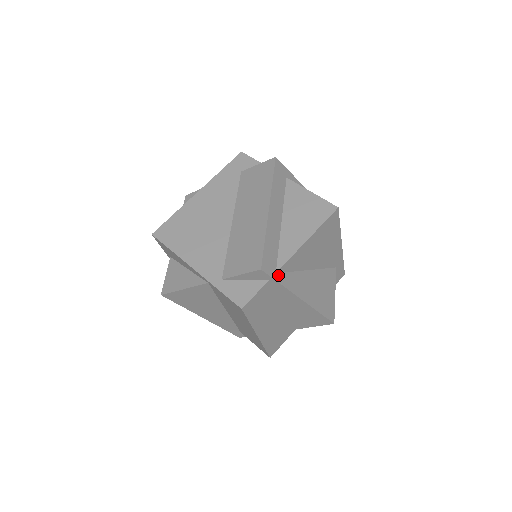
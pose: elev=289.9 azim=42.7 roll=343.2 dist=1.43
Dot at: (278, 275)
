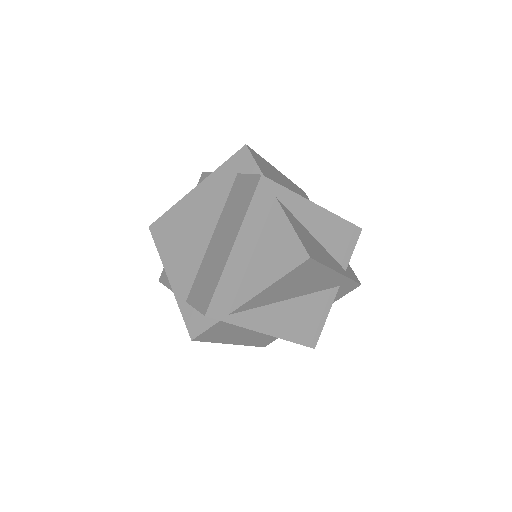
Dot at: (232, 316)
